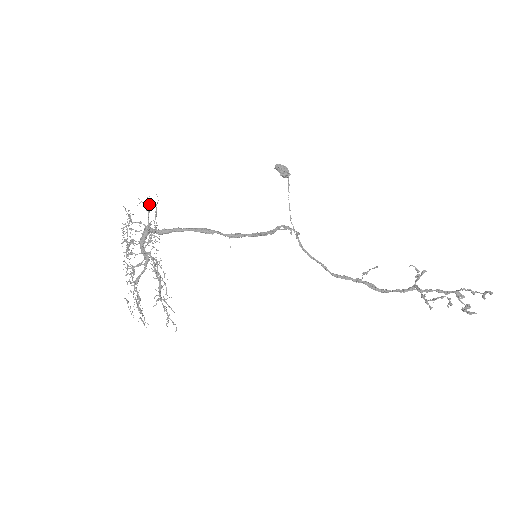
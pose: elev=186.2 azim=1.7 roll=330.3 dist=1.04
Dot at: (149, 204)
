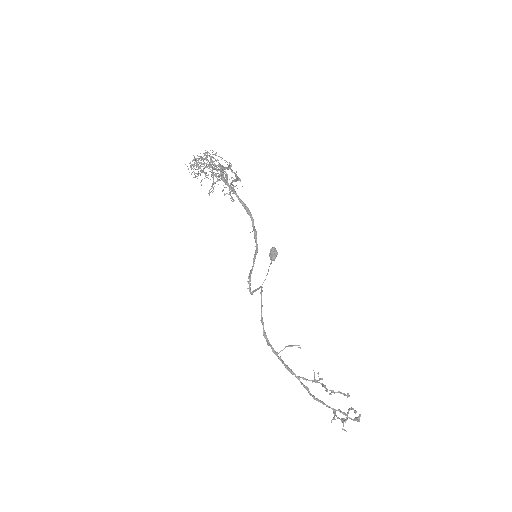
Dot at: occluded
